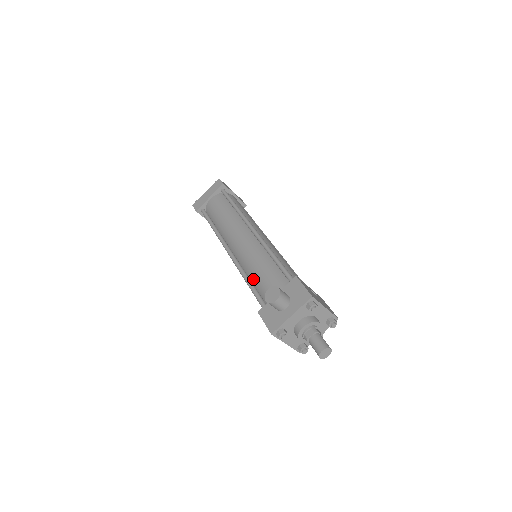
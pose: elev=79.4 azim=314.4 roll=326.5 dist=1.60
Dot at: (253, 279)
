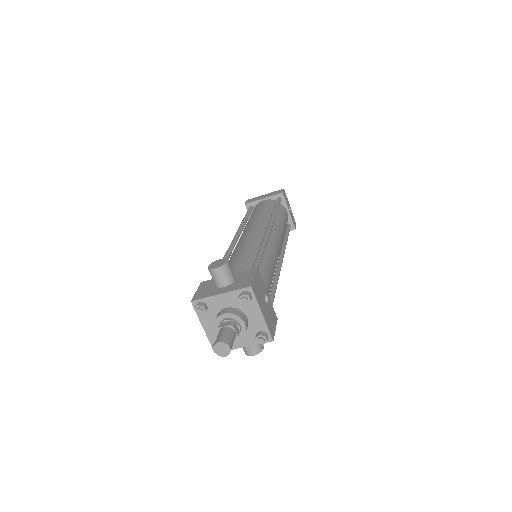
Dot at: (229, 262)
